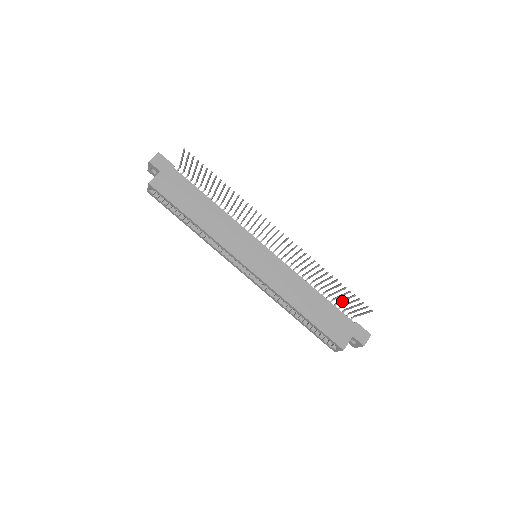
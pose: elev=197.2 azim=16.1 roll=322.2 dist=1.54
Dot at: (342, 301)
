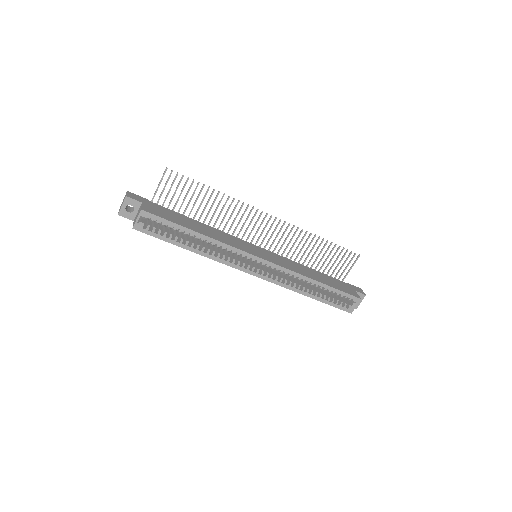
Dot at: occluded
